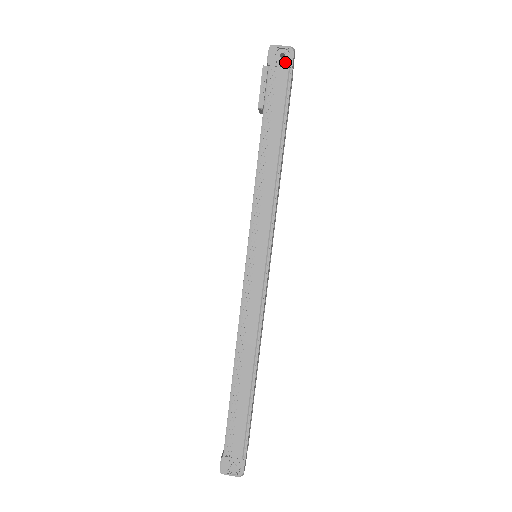
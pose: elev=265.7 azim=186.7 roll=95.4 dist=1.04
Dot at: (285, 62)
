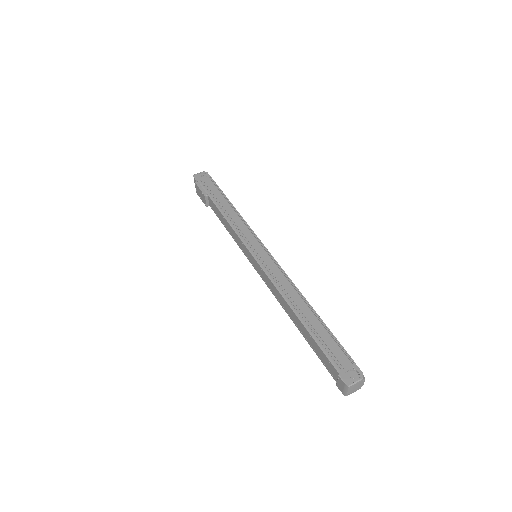
Dot at: (205, 176)
